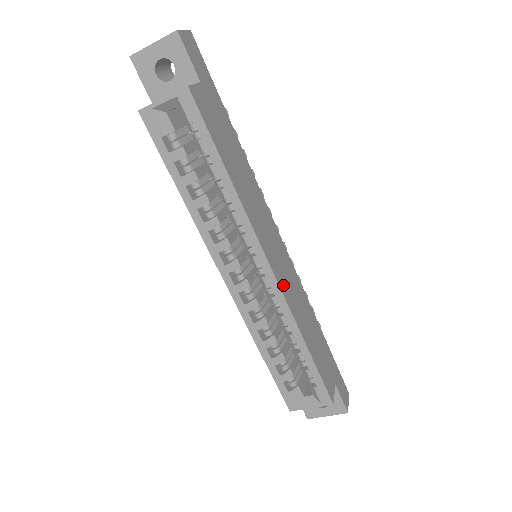
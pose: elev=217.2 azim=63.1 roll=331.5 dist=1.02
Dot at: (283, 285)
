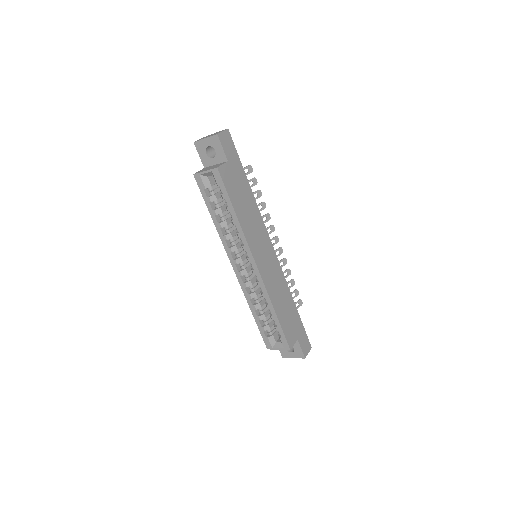
Dot at: (265, 276)
